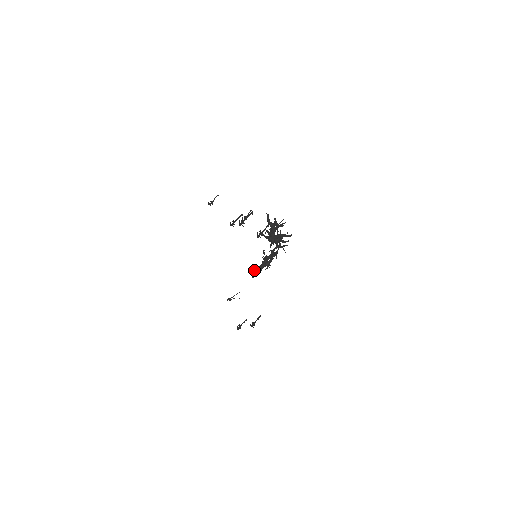
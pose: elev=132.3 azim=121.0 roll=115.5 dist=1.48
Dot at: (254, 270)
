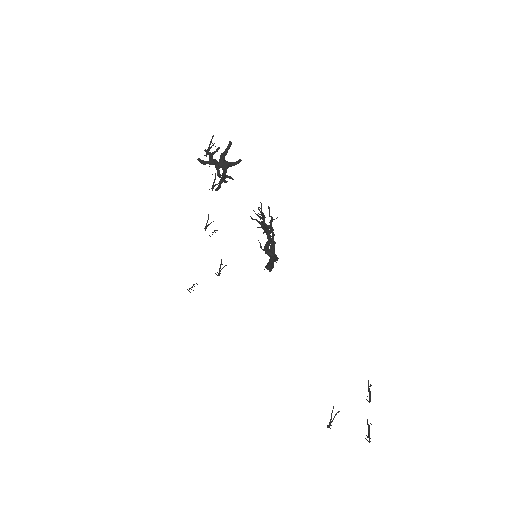
Dot at: (265, 266)
